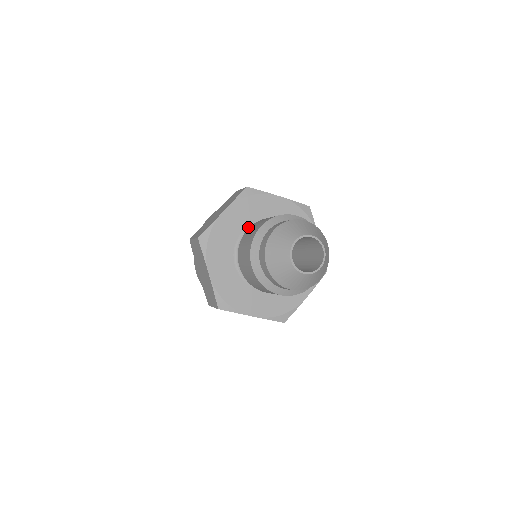
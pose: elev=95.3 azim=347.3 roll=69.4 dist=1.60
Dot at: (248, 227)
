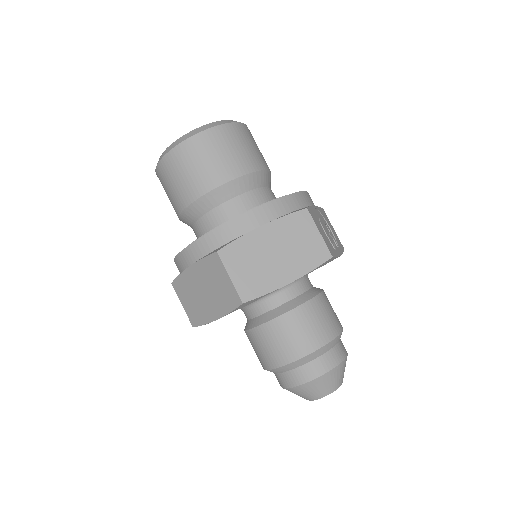
Dot at: occluded
